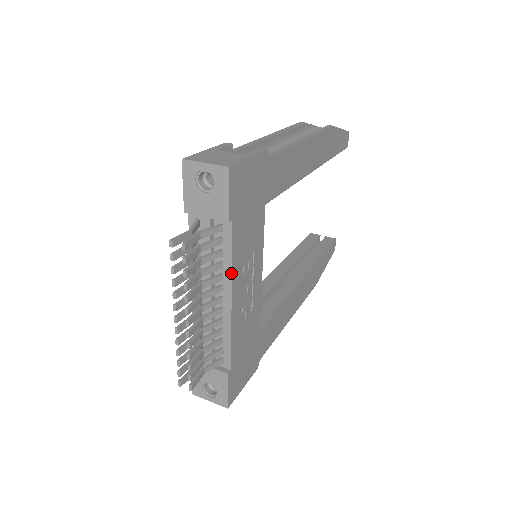
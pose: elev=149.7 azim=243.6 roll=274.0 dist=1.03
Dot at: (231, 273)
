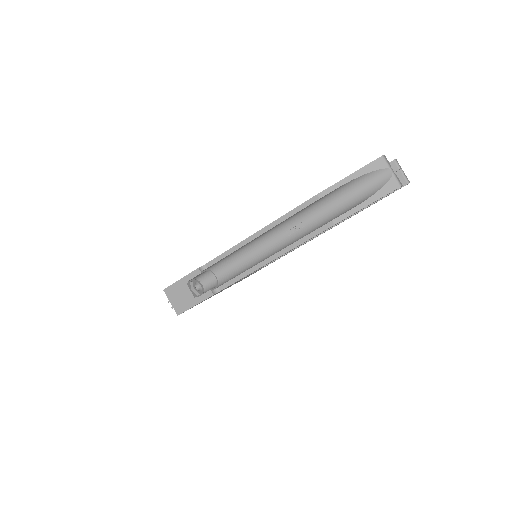
Dot at: occluded
